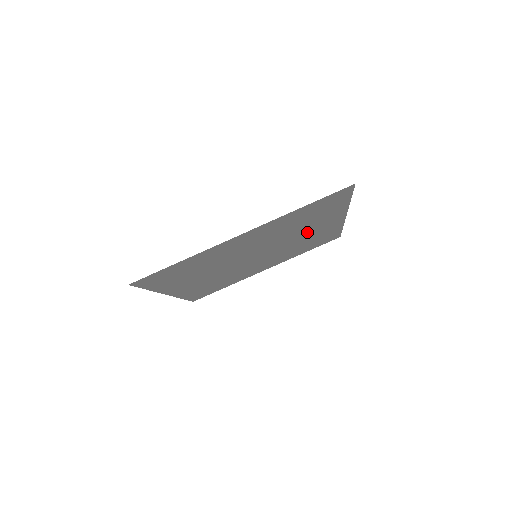
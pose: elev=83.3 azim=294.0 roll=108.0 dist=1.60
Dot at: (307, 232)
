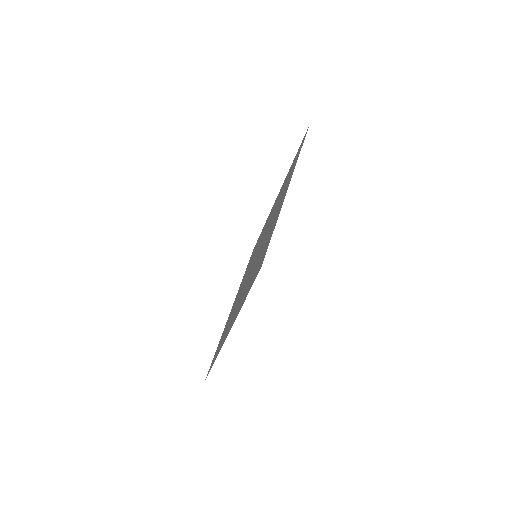
Dot at: (272, 220)
